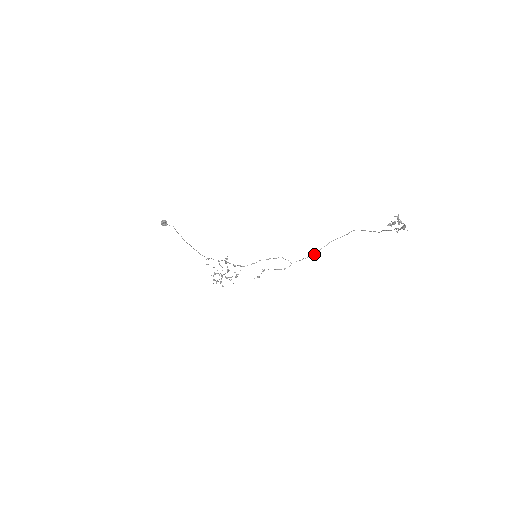
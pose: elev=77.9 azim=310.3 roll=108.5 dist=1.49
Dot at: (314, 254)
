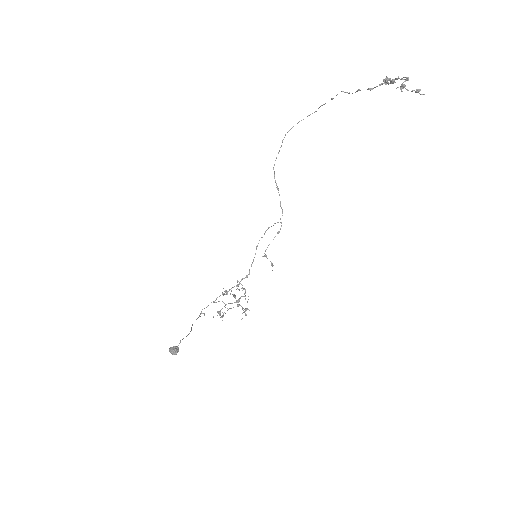
Dot at: occluded
